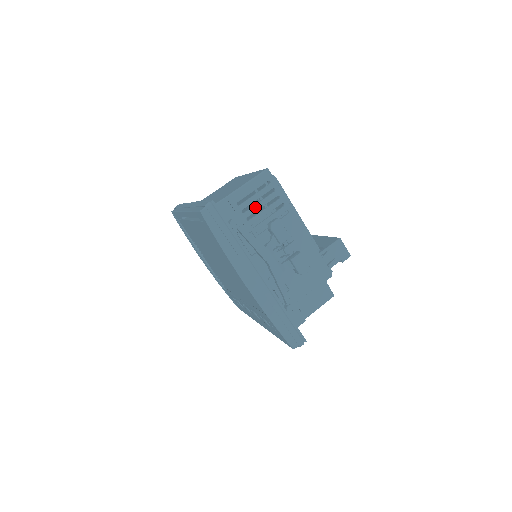
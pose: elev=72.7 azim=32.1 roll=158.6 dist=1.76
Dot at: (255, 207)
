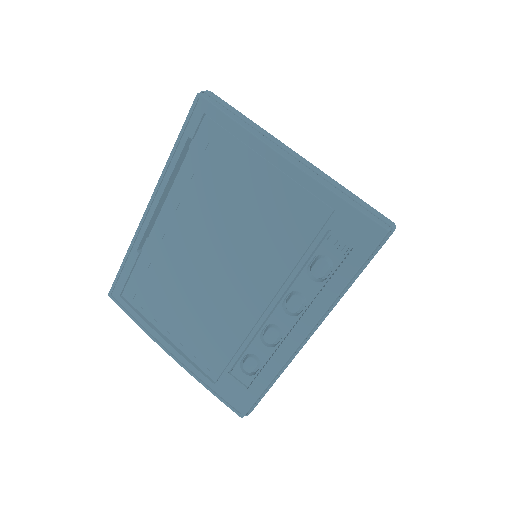
Dot at: occluded
